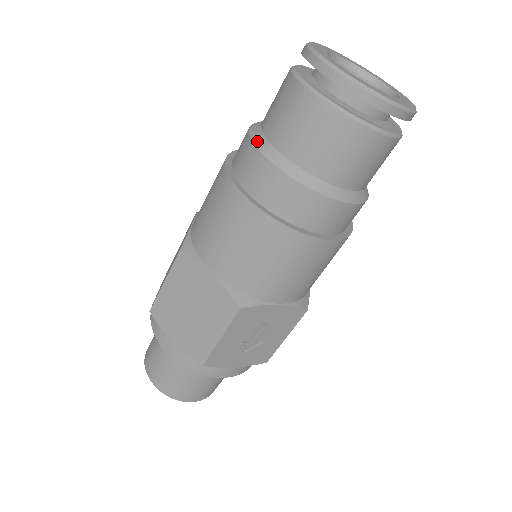
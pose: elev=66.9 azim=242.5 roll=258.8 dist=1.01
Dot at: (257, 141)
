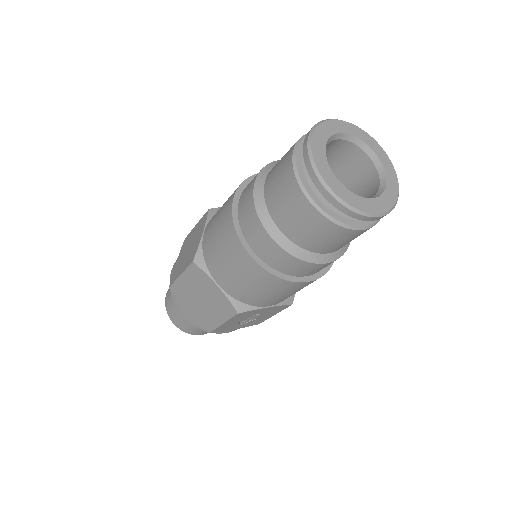
Dot at: (258, 208)
